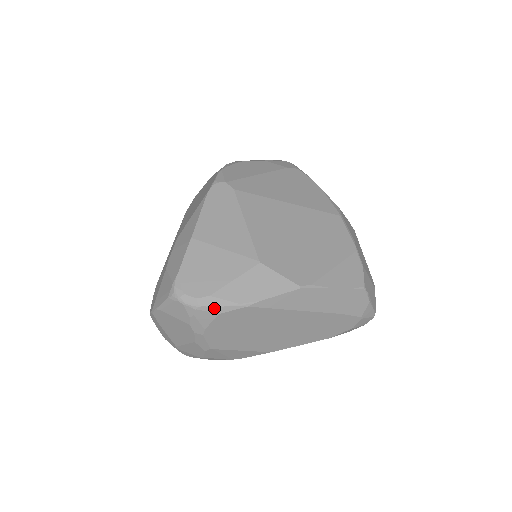
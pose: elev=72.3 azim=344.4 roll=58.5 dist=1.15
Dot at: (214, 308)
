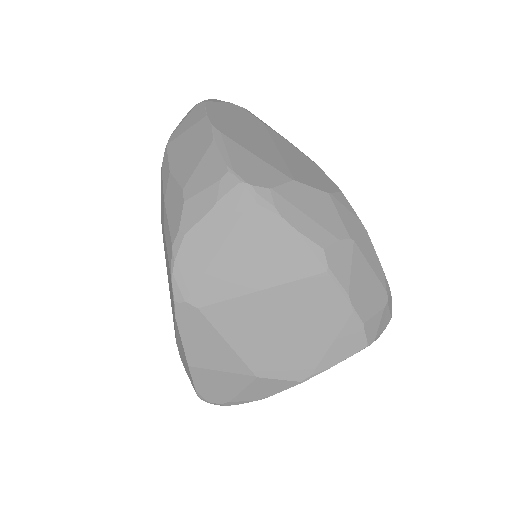
Dot at: (237, 404)
